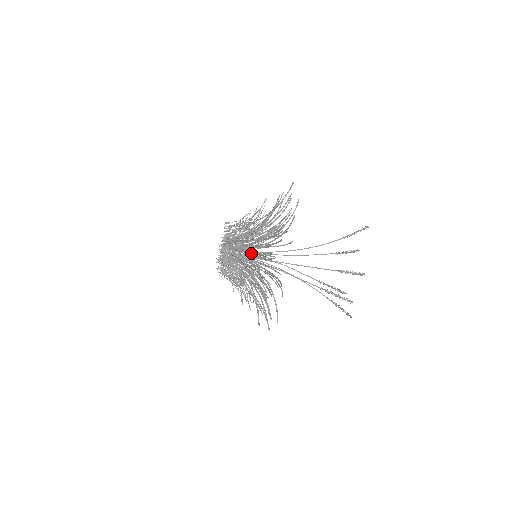
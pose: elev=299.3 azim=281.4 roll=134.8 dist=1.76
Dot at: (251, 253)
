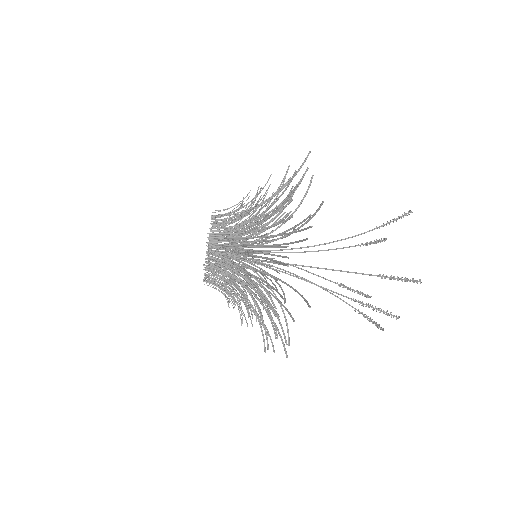
Dot at: (255, 256)
